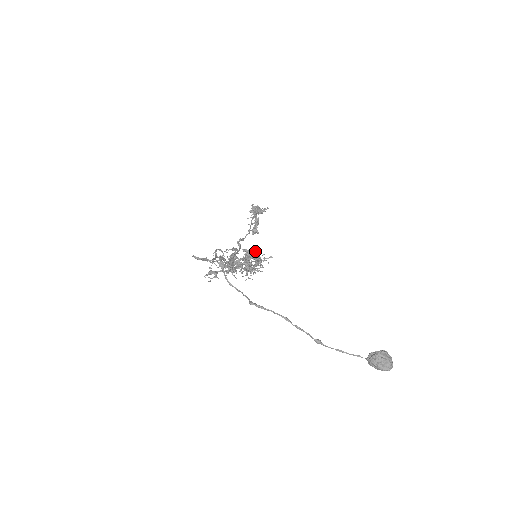
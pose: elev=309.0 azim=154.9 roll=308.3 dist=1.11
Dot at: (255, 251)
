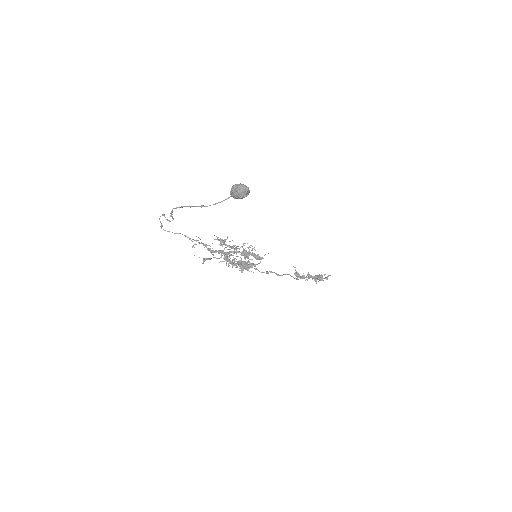
Dot at: occluded
